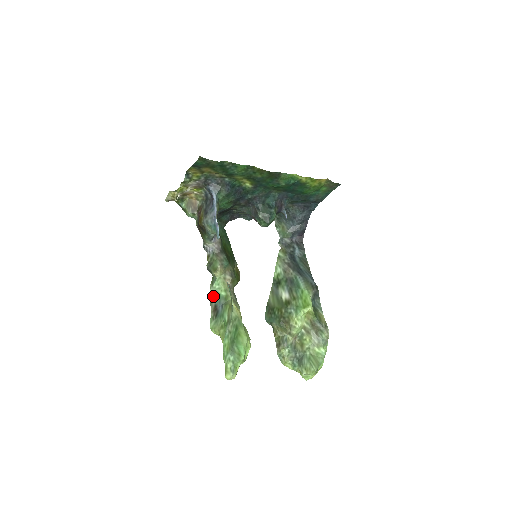
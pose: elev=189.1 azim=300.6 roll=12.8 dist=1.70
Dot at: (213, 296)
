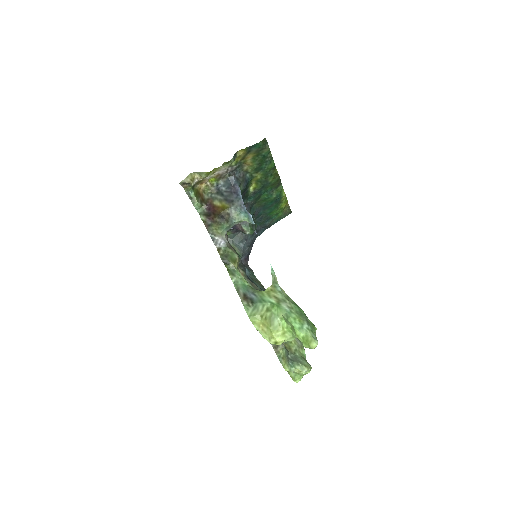
Dot at: (238, 286)
